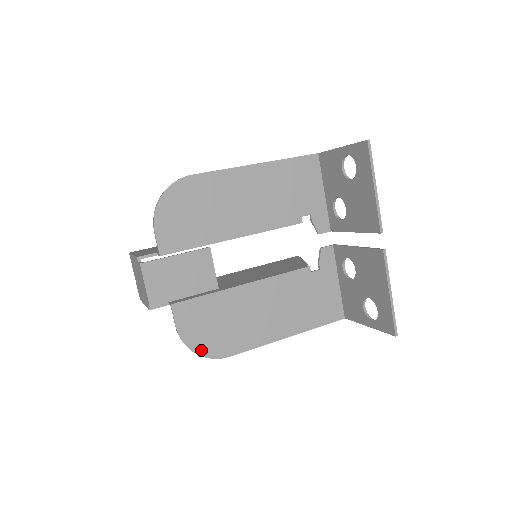
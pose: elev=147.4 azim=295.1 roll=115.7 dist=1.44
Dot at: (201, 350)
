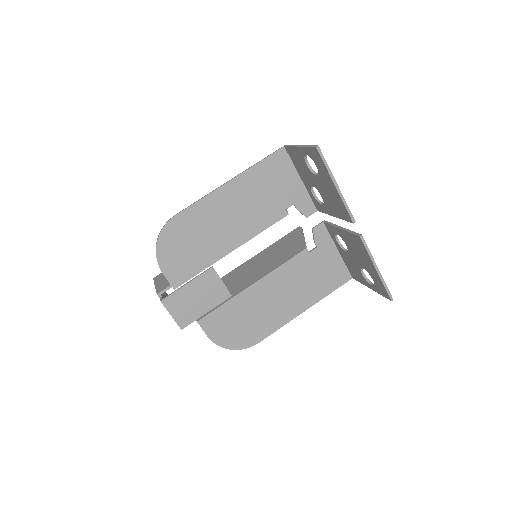
Dot at: (234, 346)
